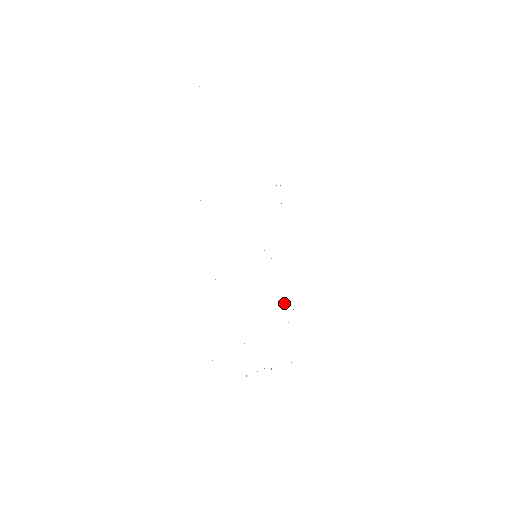
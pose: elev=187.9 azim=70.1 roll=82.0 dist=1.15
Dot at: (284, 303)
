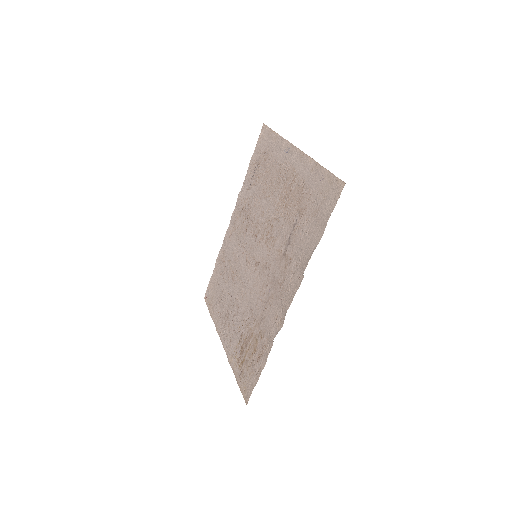
Dot at: (238, 332)
